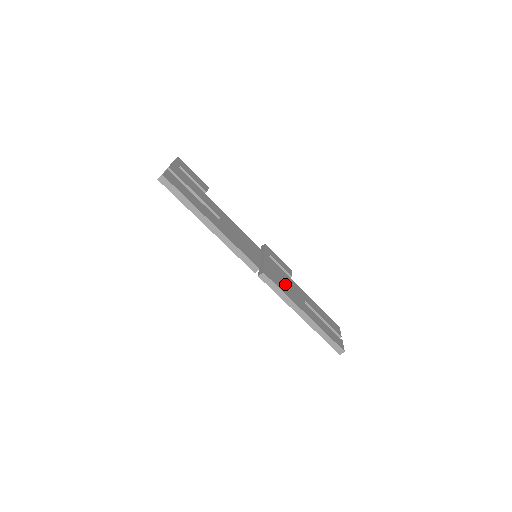
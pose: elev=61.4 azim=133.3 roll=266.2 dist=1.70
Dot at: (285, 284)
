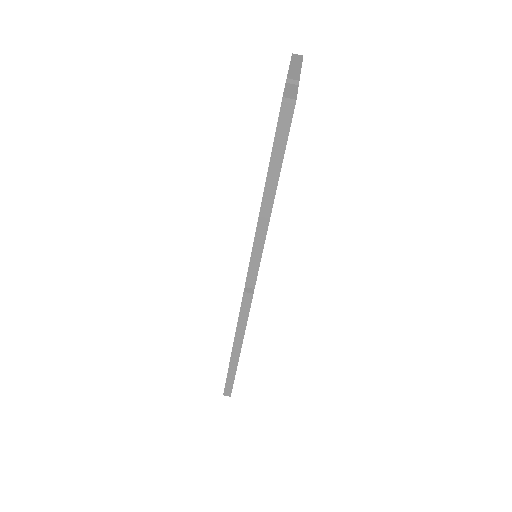
Dot at: occluded
